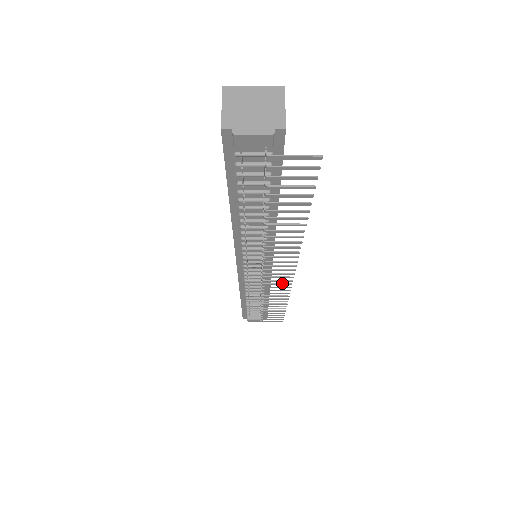
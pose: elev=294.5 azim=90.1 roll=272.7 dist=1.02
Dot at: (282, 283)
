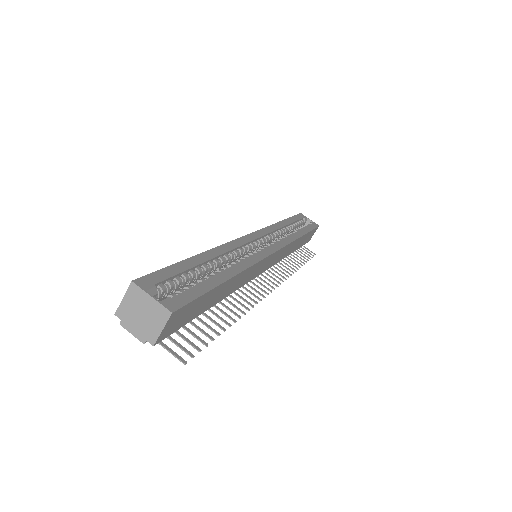
Dot at: (276, 276)
